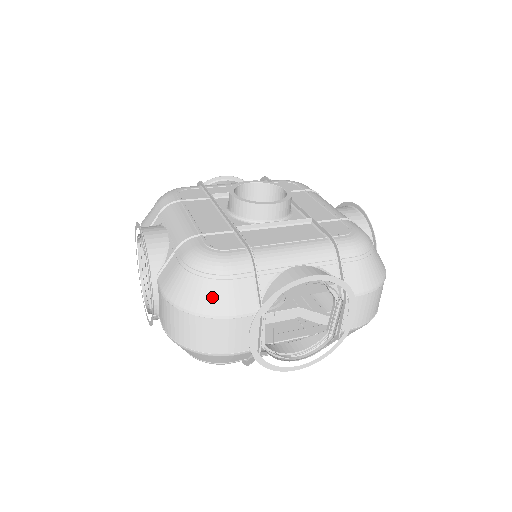
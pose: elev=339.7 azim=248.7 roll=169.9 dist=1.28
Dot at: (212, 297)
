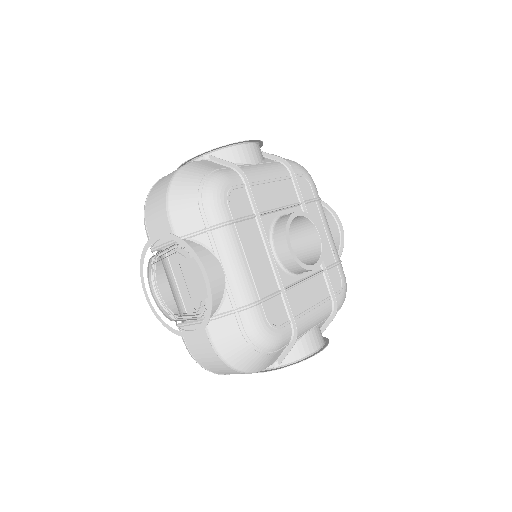
Dot at: (257, 364)
